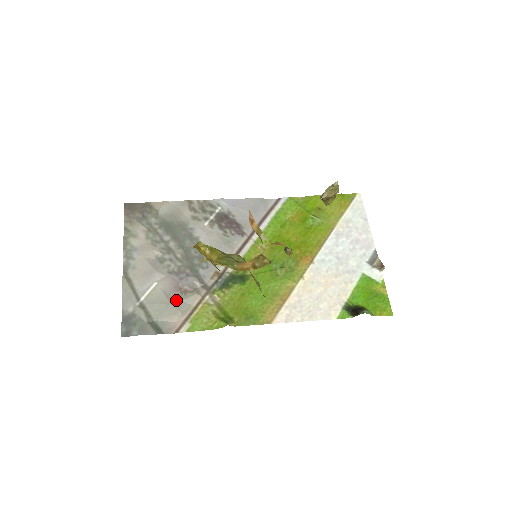
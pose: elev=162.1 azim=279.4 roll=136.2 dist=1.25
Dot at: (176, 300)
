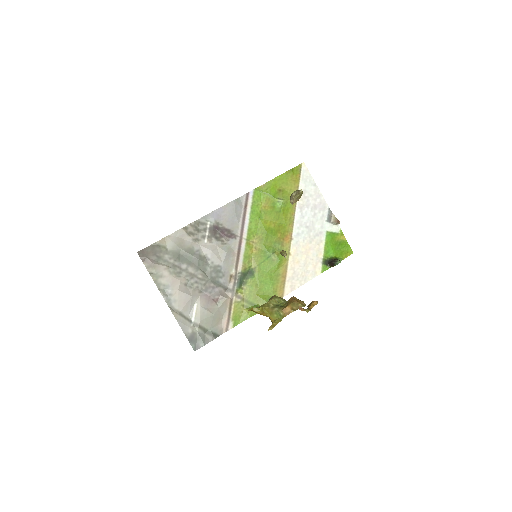
Dot at: (215, 309)
